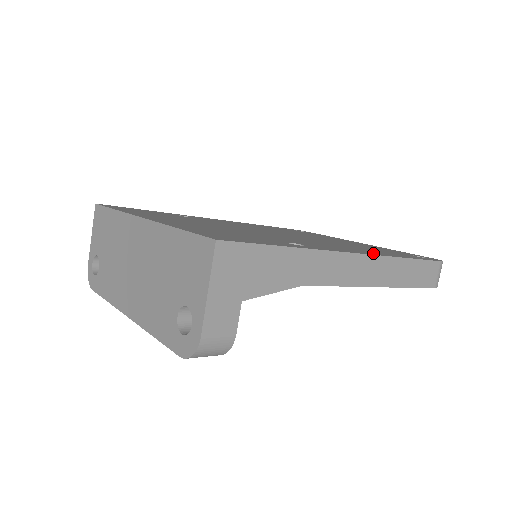
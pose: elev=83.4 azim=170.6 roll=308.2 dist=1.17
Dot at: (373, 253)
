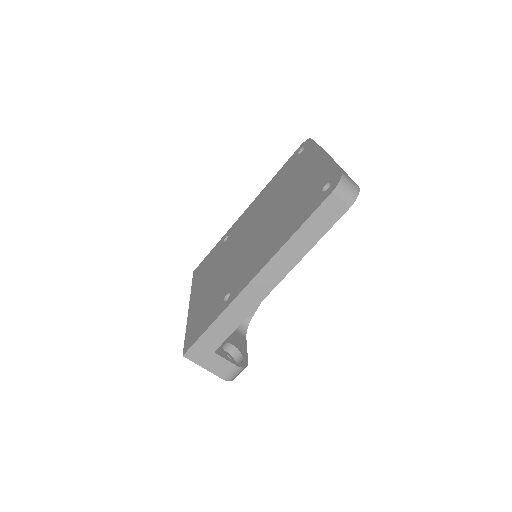
Dot at: (271, 253)
